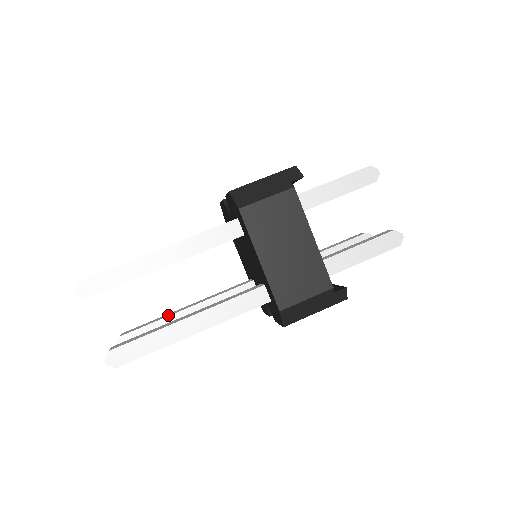
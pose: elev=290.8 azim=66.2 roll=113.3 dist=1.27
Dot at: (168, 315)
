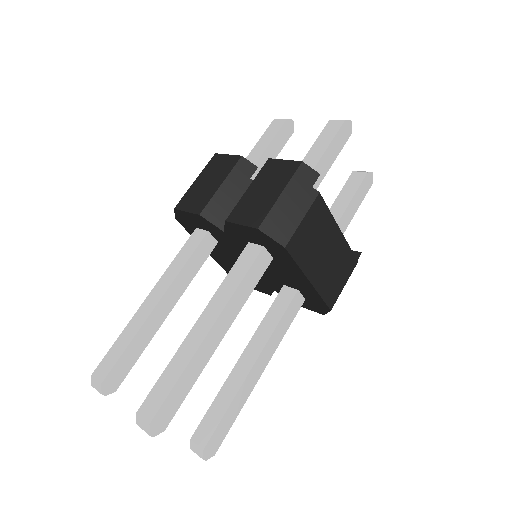
Dot at: occluded
